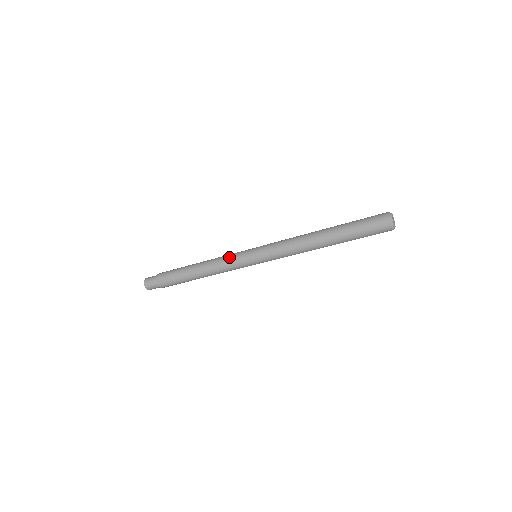
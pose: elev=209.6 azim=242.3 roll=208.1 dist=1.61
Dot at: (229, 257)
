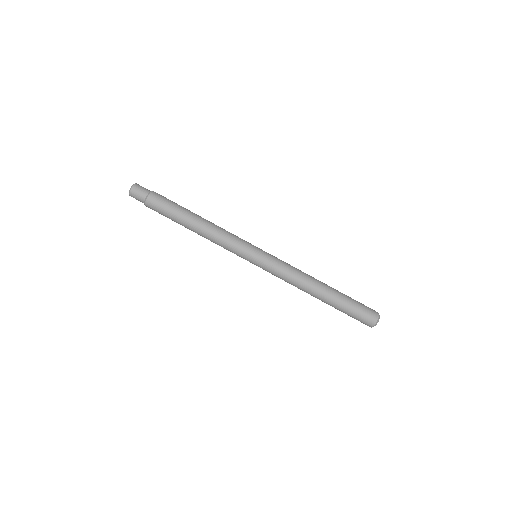
Dot at: (237, 236)
